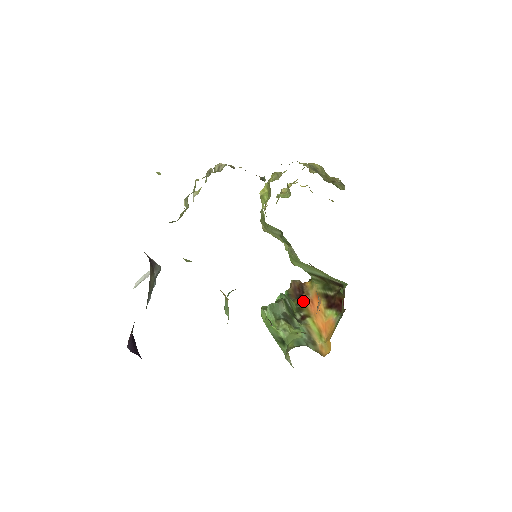
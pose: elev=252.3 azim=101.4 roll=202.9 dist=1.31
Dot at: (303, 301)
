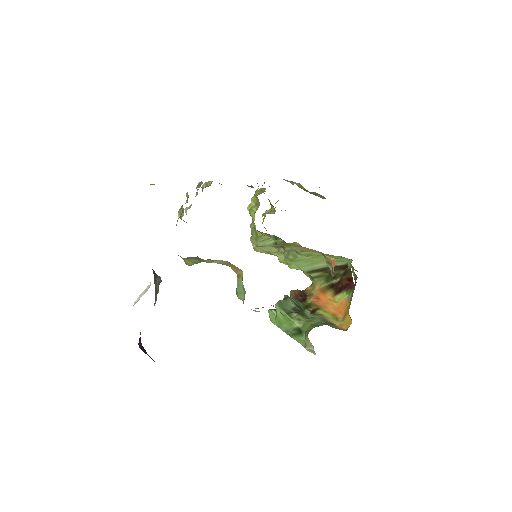
Dot at: (308, 301)
